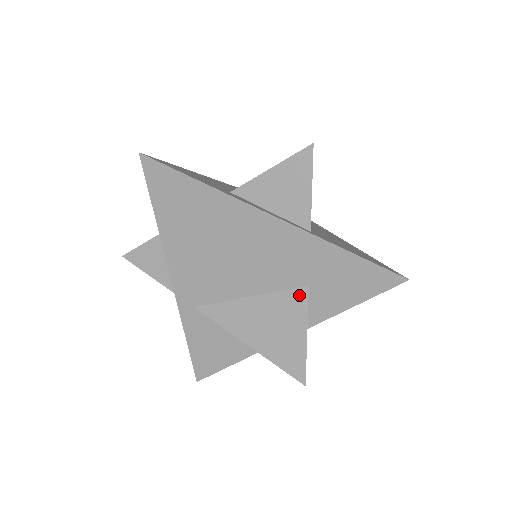
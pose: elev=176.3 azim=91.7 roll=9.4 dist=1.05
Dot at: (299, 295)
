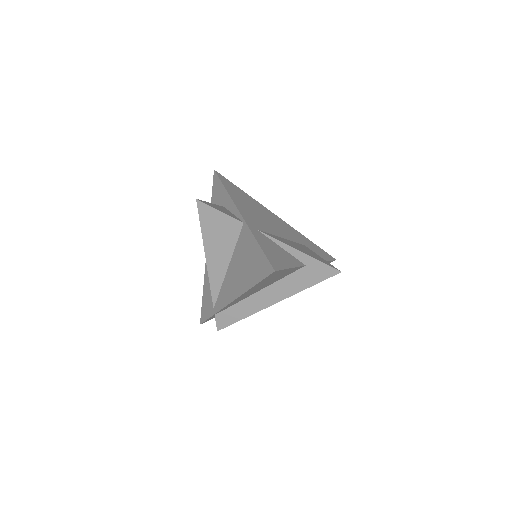
Dot at: (304, 246)
